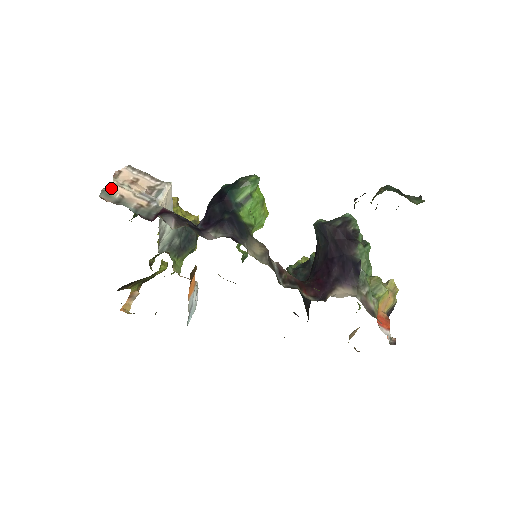
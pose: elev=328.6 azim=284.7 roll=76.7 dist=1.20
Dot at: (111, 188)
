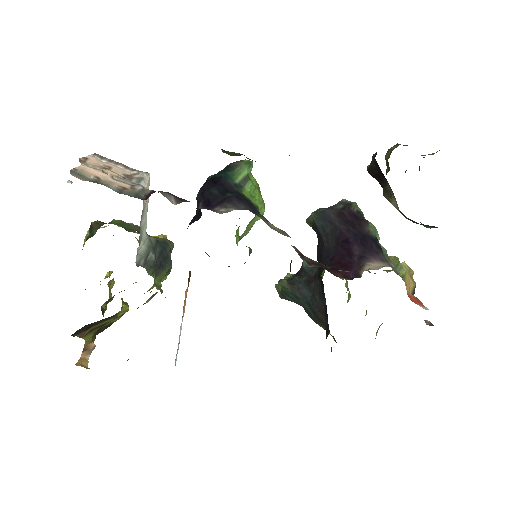
Dot at: (81, 169)
